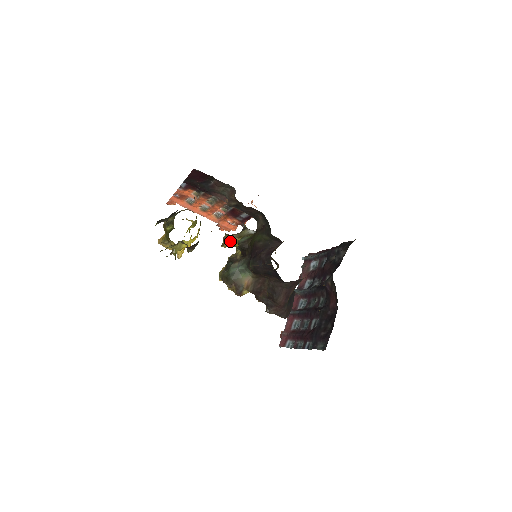
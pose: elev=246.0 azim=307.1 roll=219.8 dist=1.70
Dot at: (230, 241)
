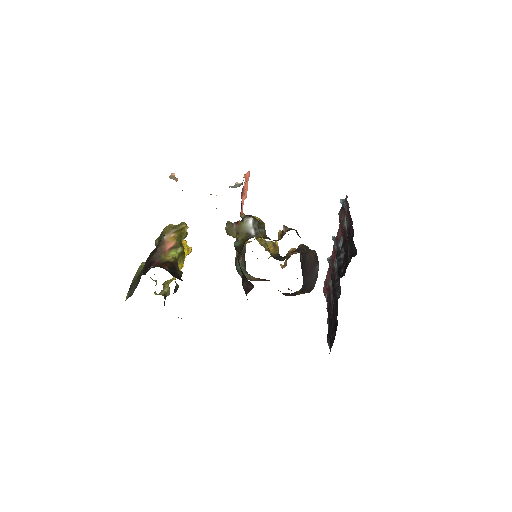
Dot at: (231, 234)
